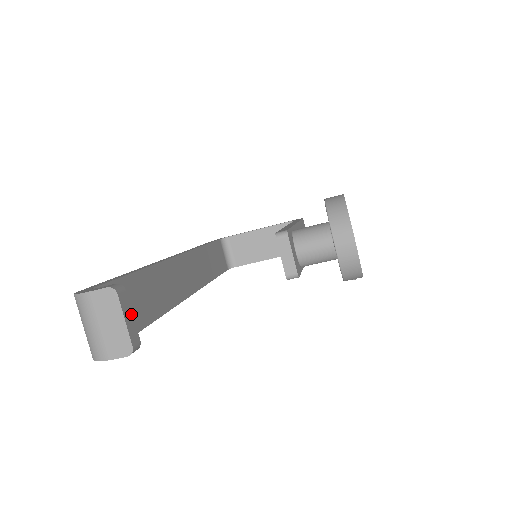
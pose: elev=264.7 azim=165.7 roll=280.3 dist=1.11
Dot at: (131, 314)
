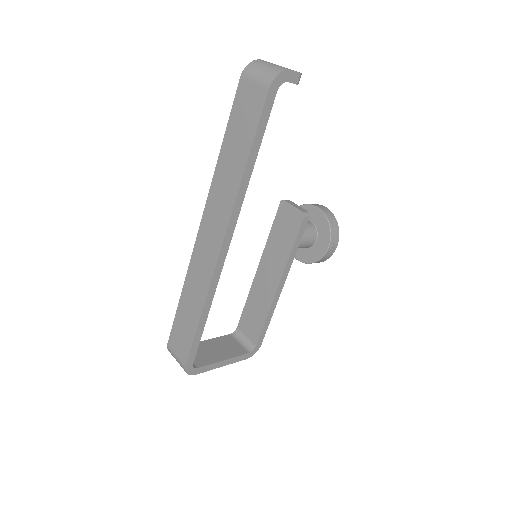
Dot at: occluded
